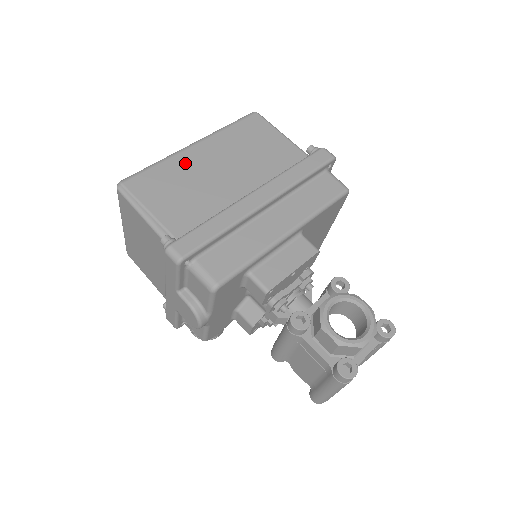
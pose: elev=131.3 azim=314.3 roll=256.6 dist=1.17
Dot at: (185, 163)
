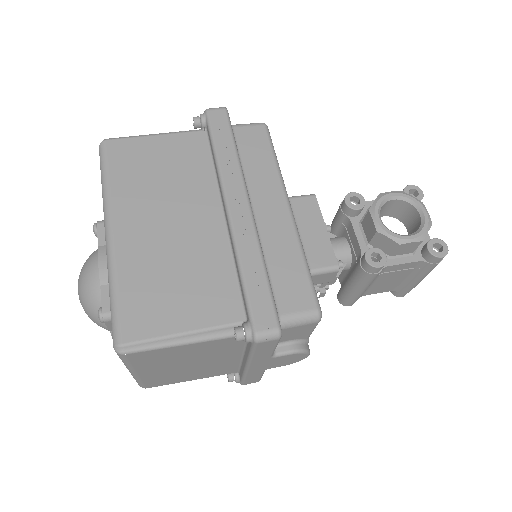
Dot at: (135, 256)
